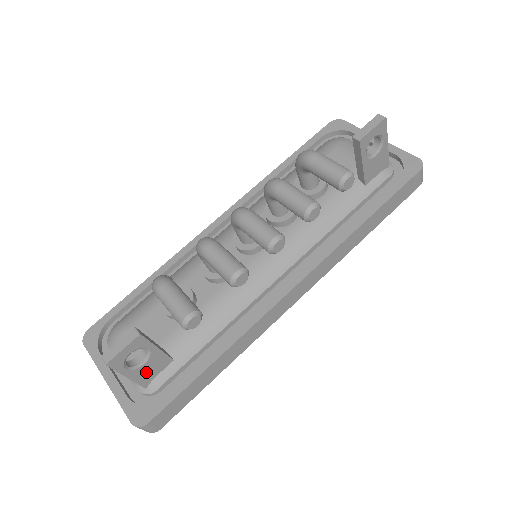
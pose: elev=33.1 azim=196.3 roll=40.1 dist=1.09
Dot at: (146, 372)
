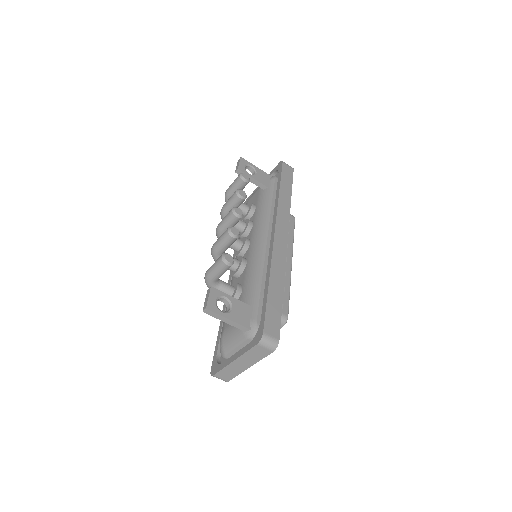
Dot at: (239, 316)
